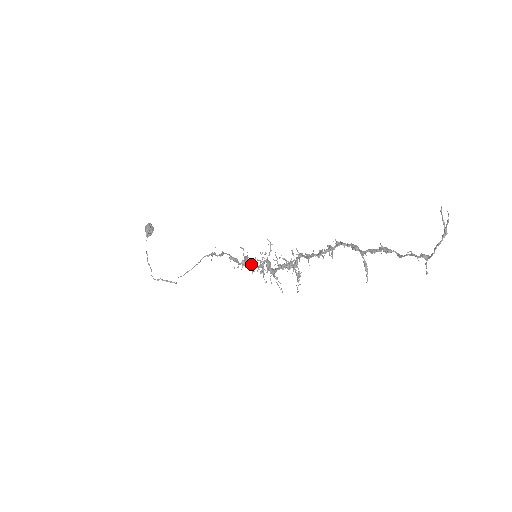
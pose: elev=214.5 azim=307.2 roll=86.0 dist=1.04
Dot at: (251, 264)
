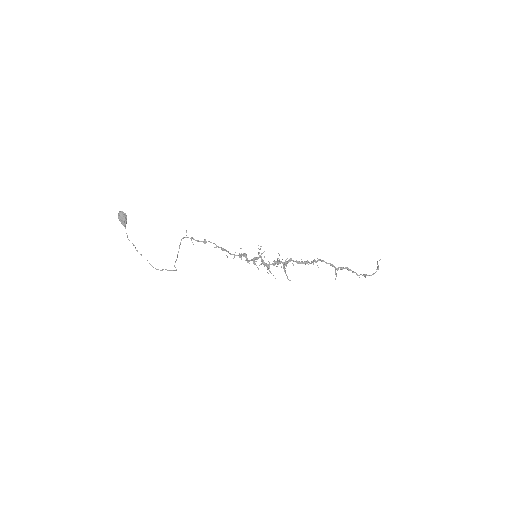
Dot at: (247, 258)
